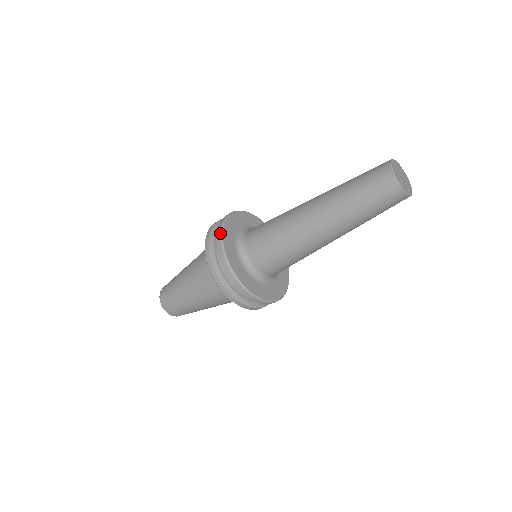
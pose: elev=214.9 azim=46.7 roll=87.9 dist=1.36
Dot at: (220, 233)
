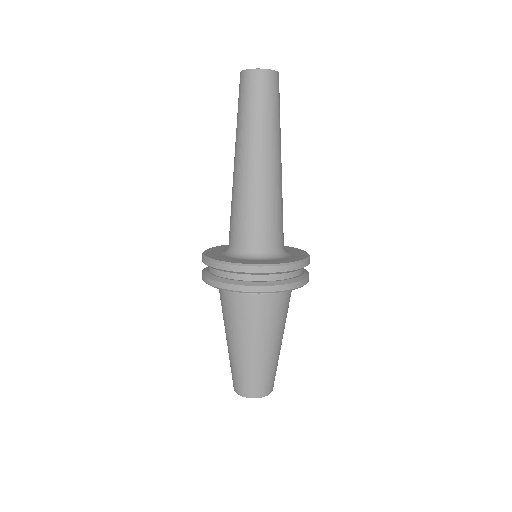
Dot at: occluded
